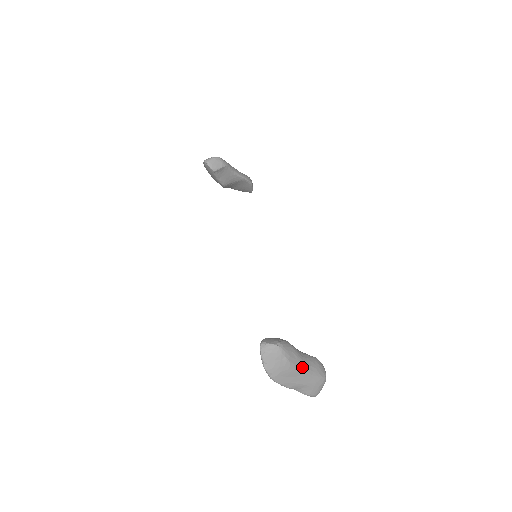
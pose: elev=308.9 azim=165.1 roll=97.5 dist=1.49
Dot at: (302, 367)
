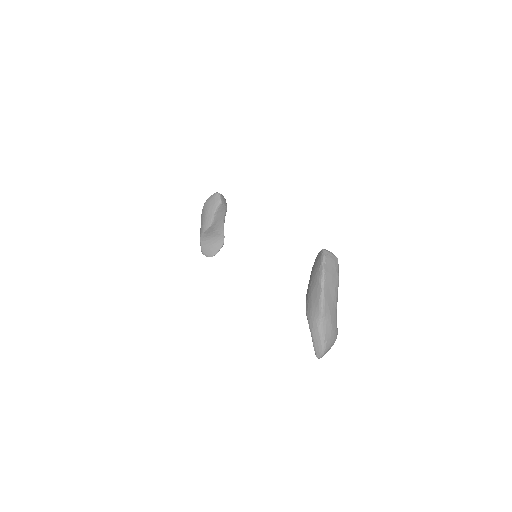
Dot at: (337, 300)
